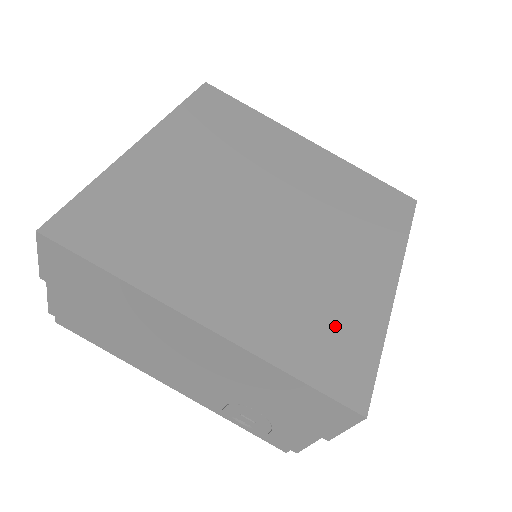
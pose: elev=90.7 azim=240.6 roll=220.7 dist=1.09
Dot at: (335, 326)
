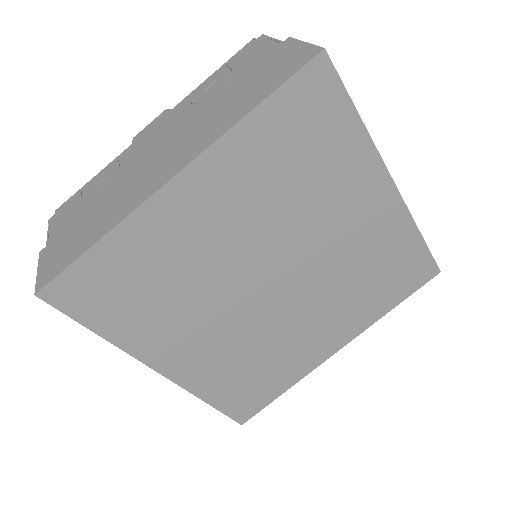
Dot at: (262, 377)
